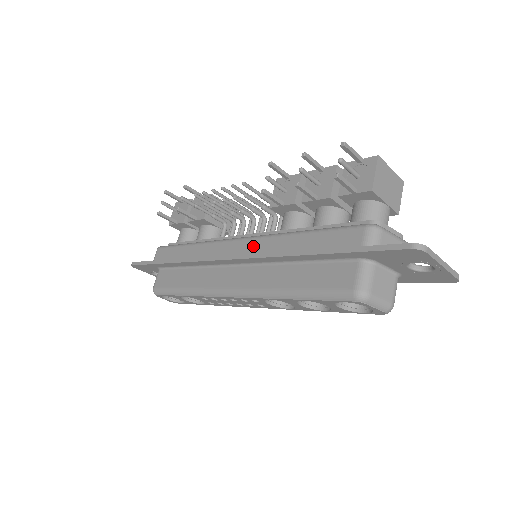
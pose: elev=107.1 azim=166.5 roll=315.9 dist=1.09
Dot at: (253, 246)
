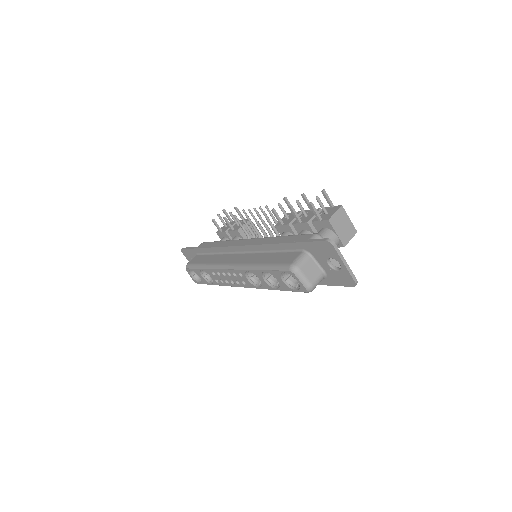
Dot at: (254, 242)
